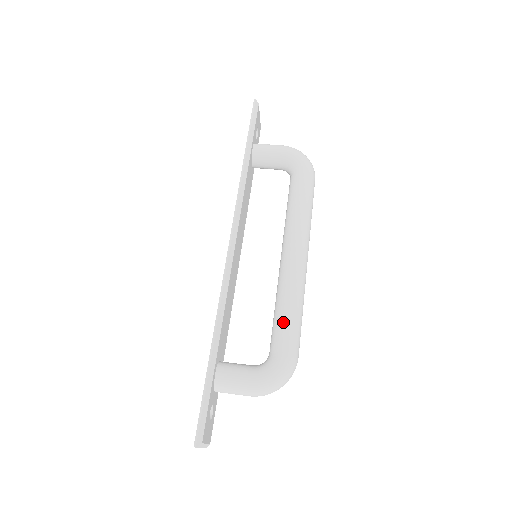
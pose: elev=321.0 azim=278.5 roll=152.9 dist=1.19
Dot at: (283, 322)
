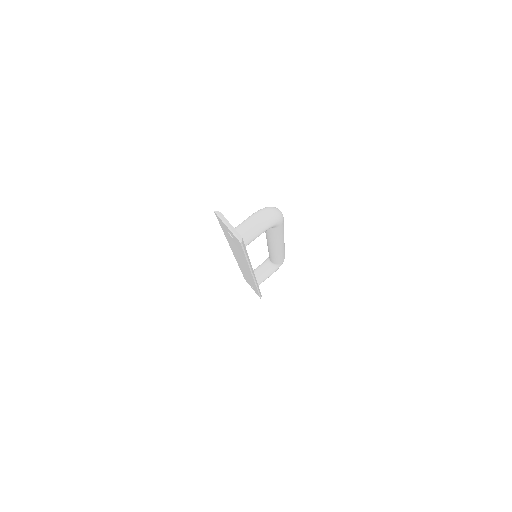
Dot at: (280, 260)
